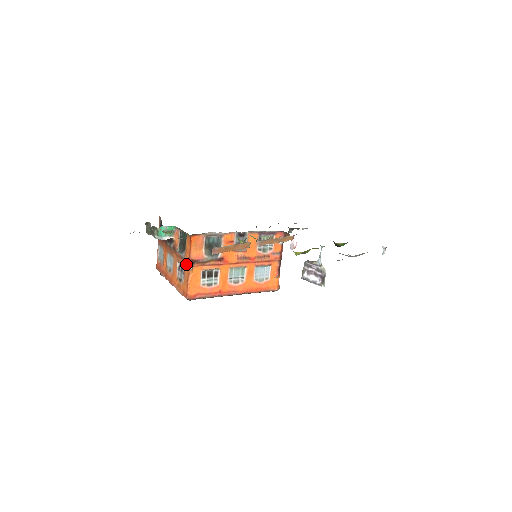
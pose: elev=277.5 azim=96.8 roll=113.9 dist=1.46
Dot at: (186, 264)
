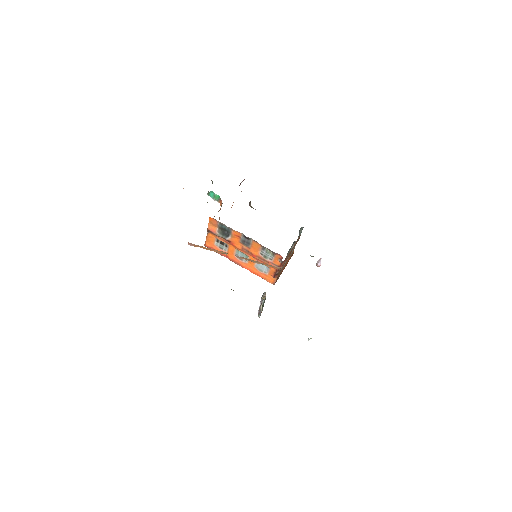
Dot at: occluded
